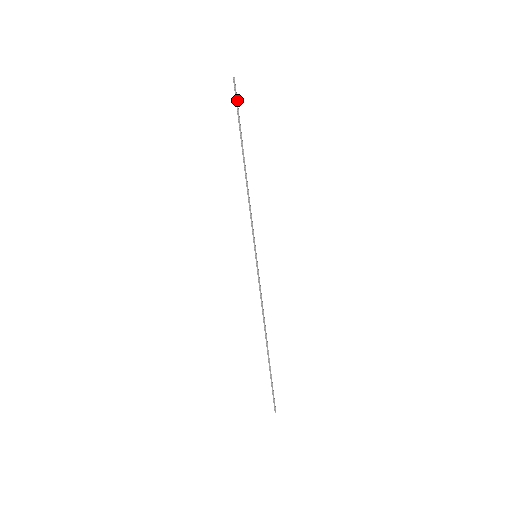
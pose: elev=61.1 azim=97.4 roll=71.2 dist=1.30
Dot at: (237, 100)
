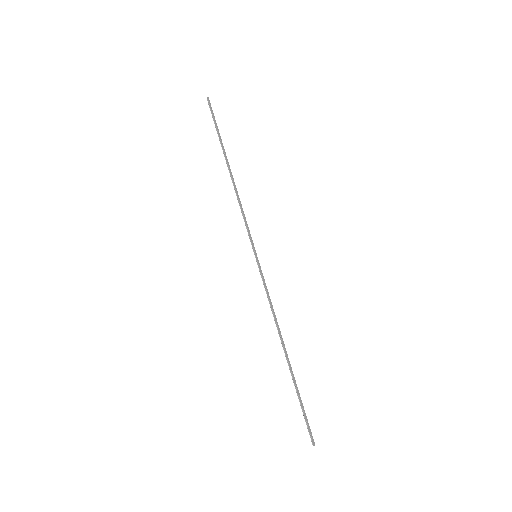
Dot at: (213, 115)
